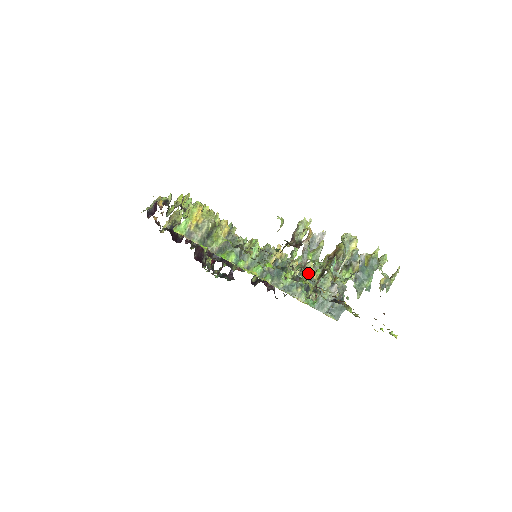
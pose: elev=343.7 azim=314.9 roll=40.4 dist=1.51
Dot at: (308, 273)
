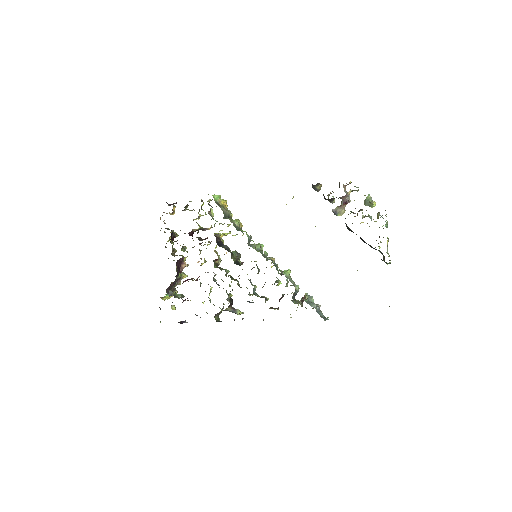
Dot at: occluded
